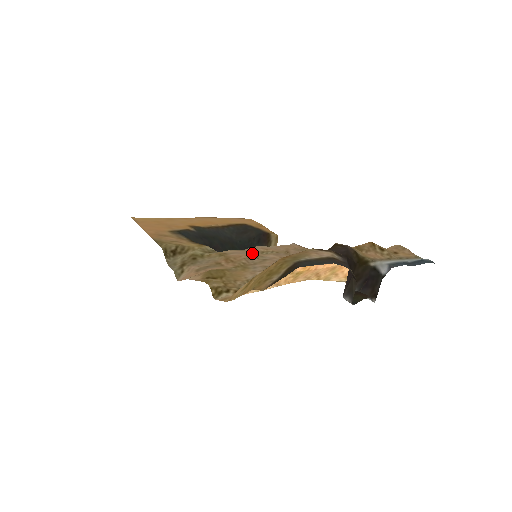
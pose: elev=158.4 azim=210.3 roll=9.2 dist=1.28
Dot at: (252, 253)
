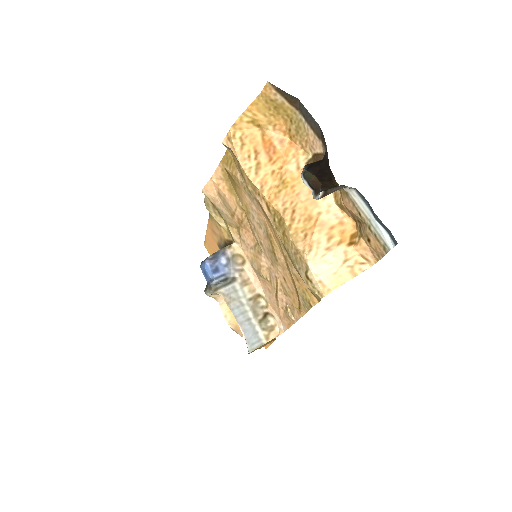
Dot at: (256, 252)
